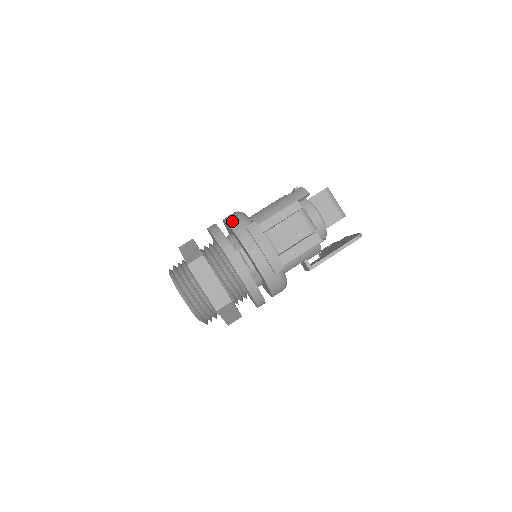
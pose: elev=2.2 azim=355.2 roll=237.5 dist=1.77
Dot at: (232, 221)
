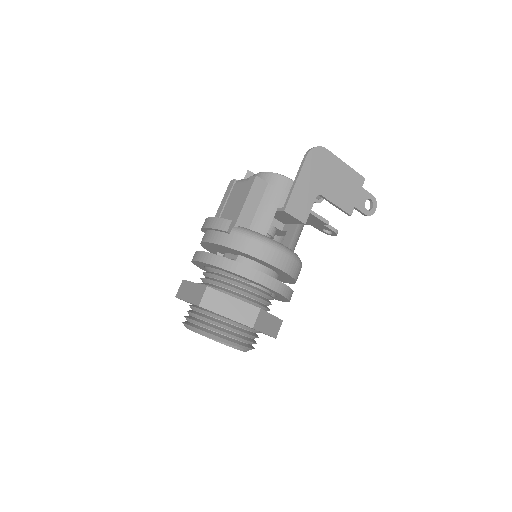
Dot at: occluded
